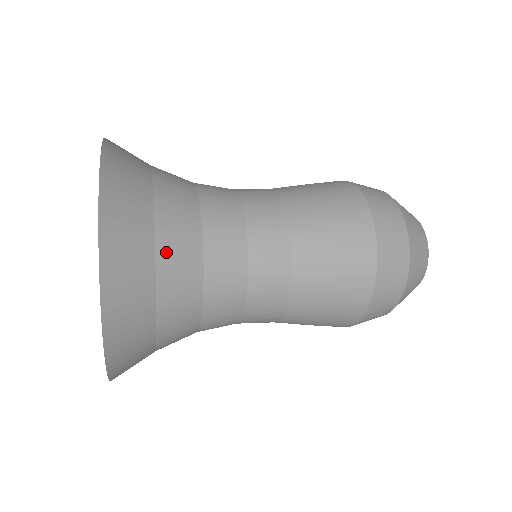
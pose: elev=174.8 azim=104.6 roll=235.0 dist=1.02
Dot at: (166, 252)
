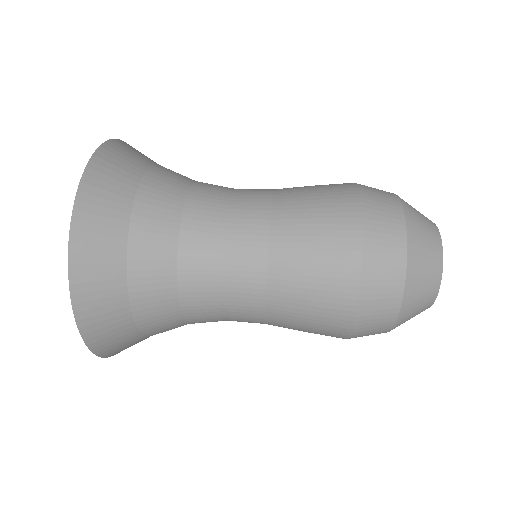
Dot at: (144, 318)
